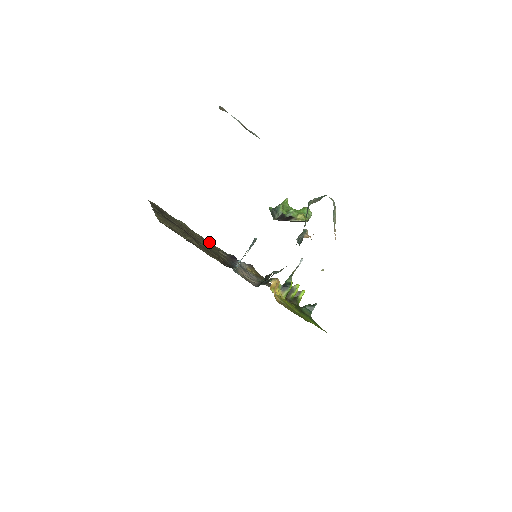
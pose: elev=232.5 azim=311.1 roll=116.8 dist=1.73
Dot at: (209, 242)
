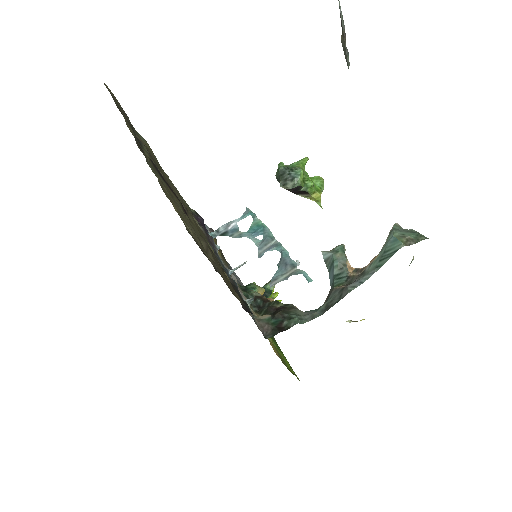
Dot at: occluded
